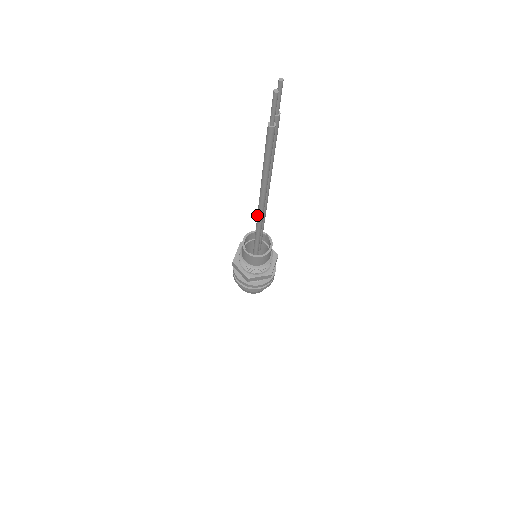
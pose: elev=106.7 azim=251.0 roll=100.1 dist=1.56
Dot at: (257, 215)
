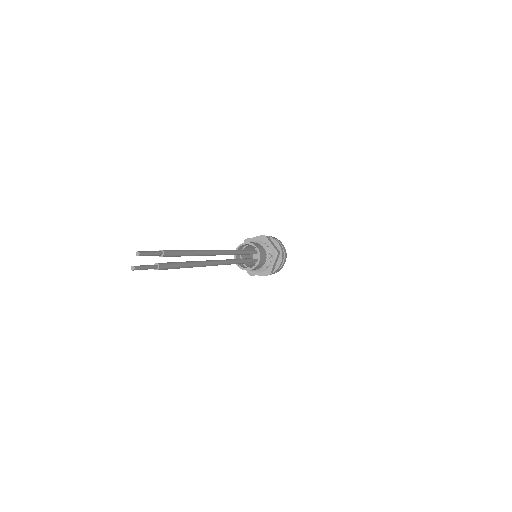
Dot at: occluded
